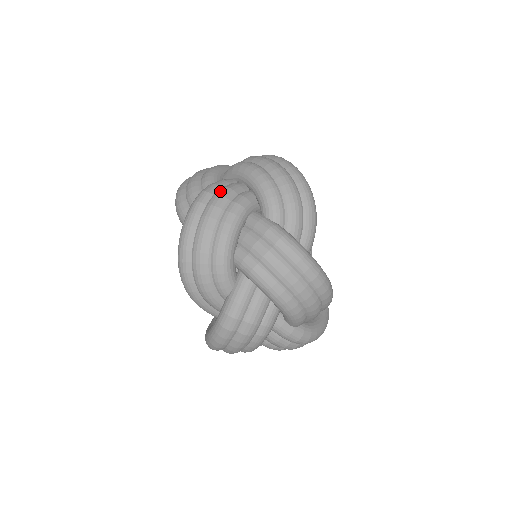
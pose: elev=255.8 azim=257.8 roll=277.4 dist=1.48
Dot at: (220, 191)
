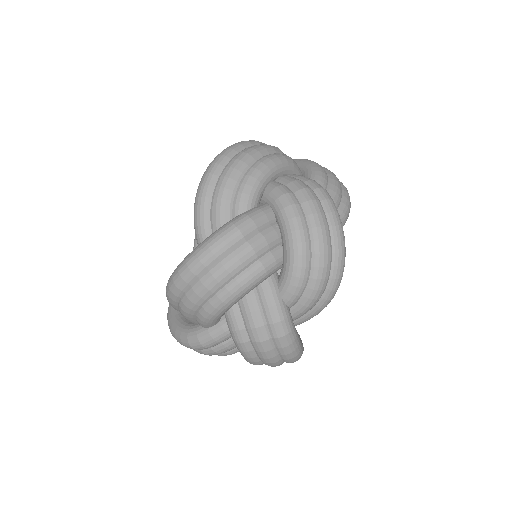
Dot at: occluded
